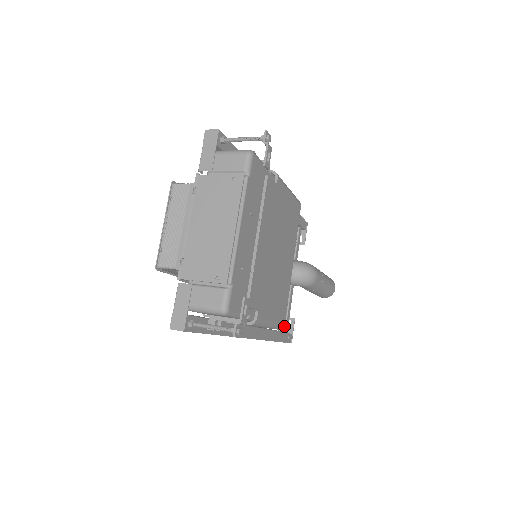
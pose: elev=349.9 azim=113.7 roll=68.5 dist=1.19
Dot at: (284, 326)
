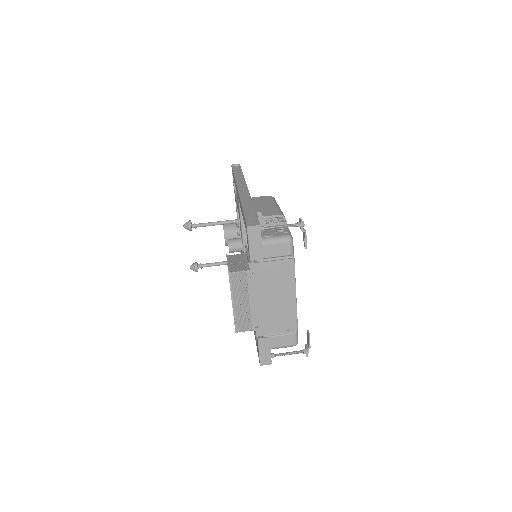
Dot at: occluded
